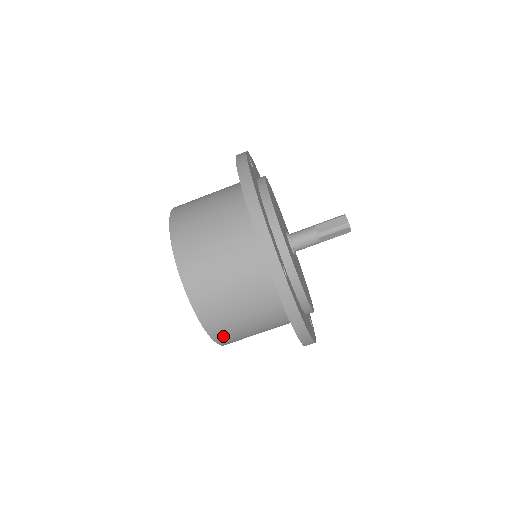
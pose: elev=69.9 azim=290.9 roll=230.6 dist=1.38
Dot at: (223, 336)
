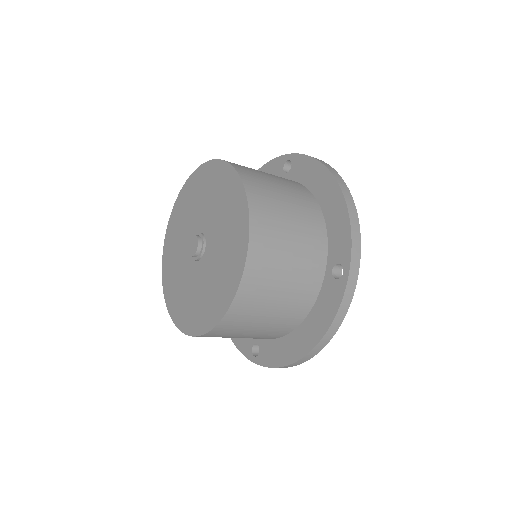
Dot at: occluded
